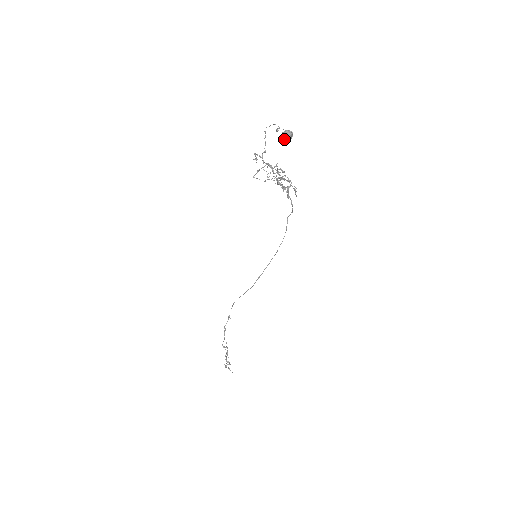
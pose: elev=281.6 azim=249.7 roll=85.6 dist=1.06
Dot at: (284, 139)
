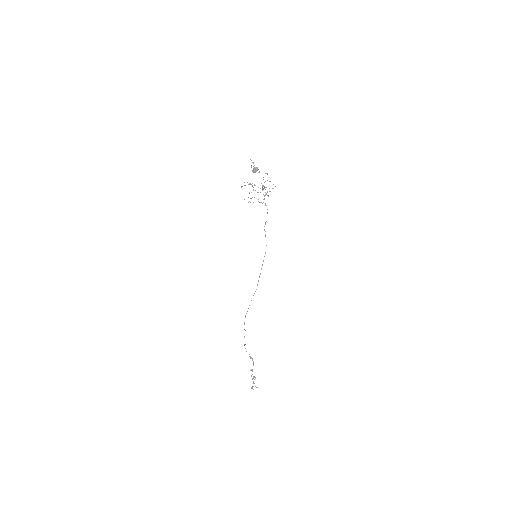
Dot at: (255, 171)
